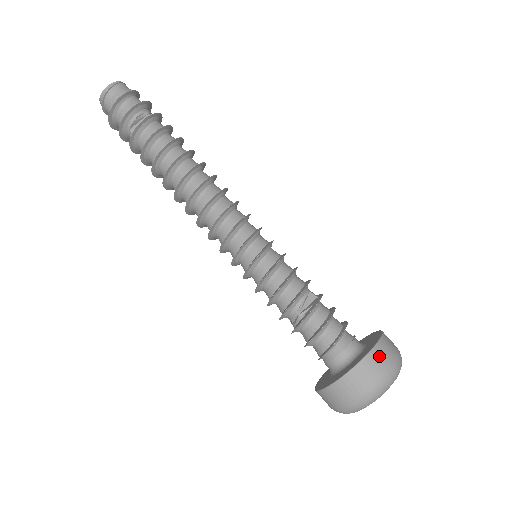
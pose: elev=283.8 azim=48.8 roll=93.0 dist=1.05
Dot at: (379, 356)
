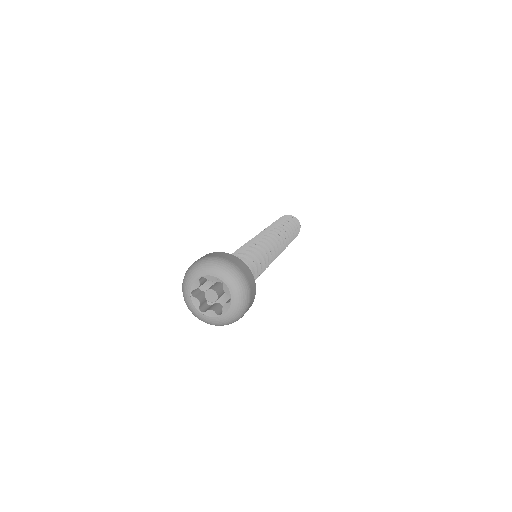
Dot at: (234, 258)
